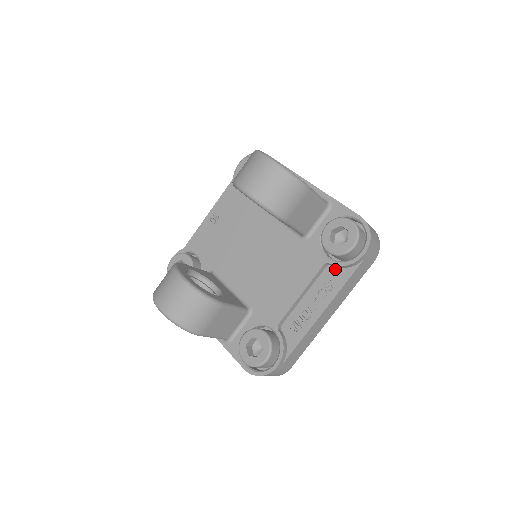
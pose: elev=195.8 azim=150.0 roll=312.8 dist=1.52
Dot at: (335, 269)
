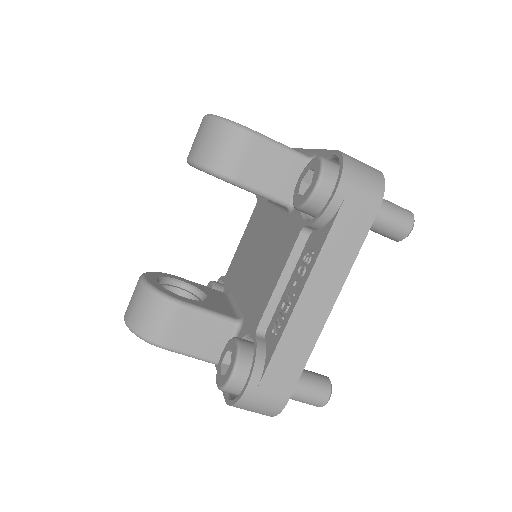
Dot at: (316, 233)
